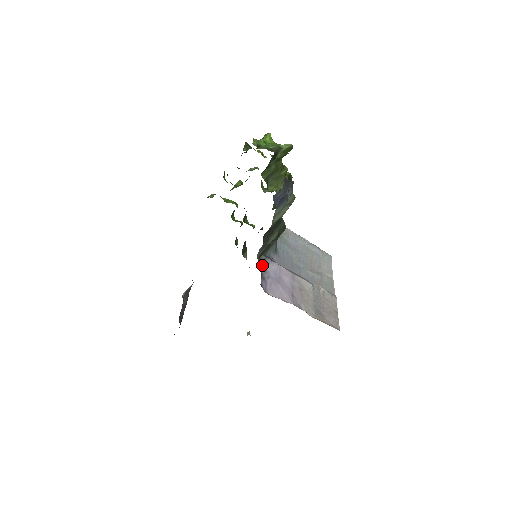
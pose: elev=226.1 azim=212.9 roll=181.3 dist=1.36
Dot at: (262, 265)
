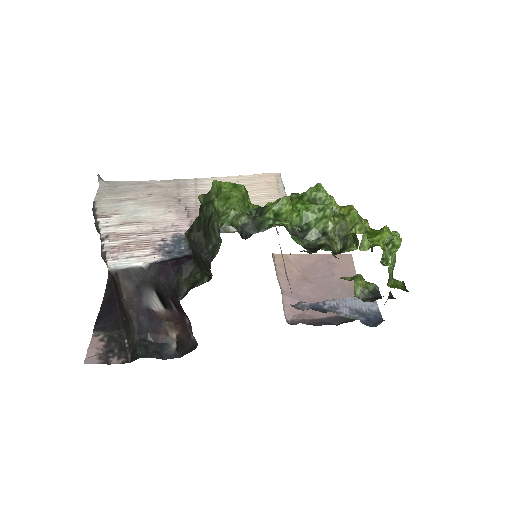
Dot at: occluded
